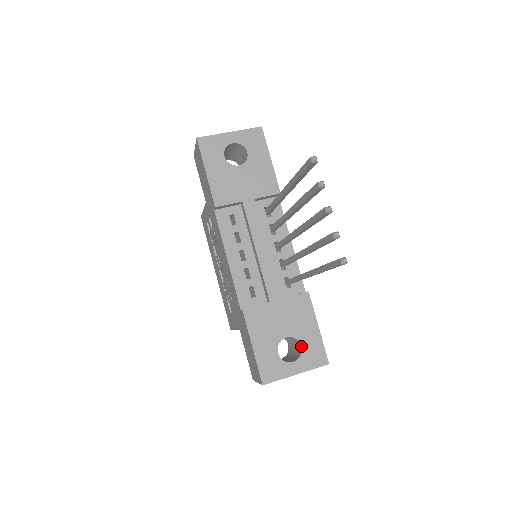
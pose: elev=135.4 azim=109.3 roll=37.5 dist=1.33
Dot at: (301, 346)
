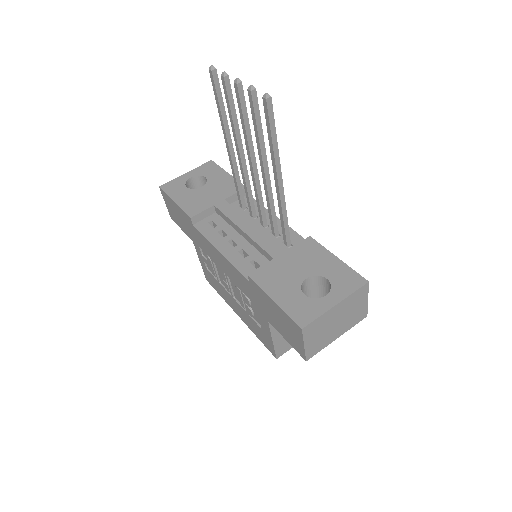
Dot at: (327, 279)
